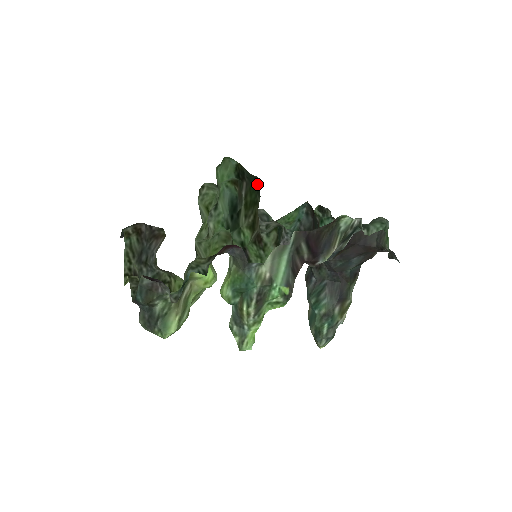
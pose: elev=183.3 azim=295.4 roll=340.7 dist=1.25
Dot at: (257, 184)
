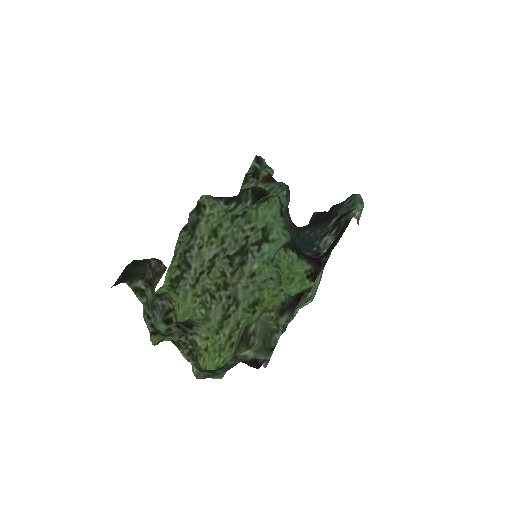
Dot at: (281, 205)
